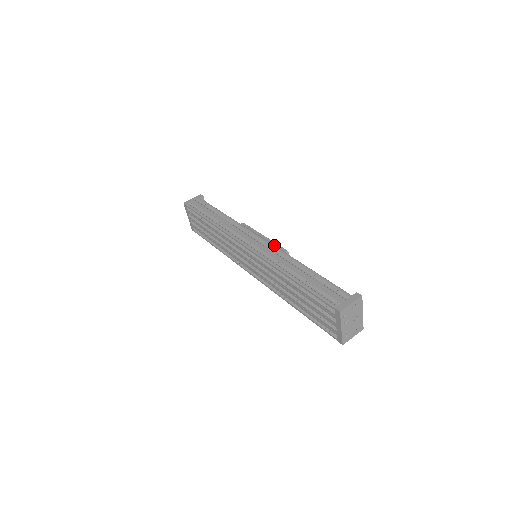
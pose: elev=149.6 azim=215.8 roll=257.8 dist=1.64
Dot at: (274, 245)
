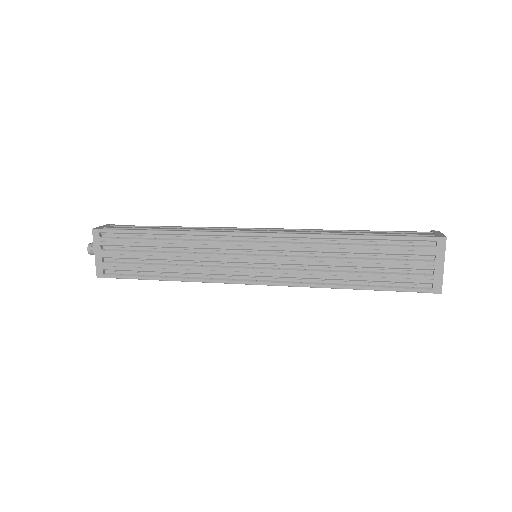
Dot at: (287, 229)
